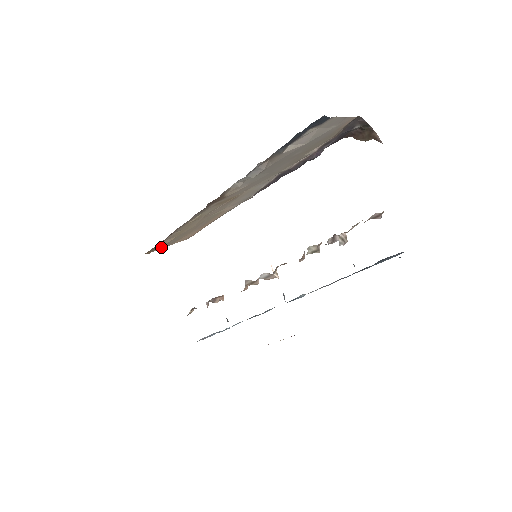
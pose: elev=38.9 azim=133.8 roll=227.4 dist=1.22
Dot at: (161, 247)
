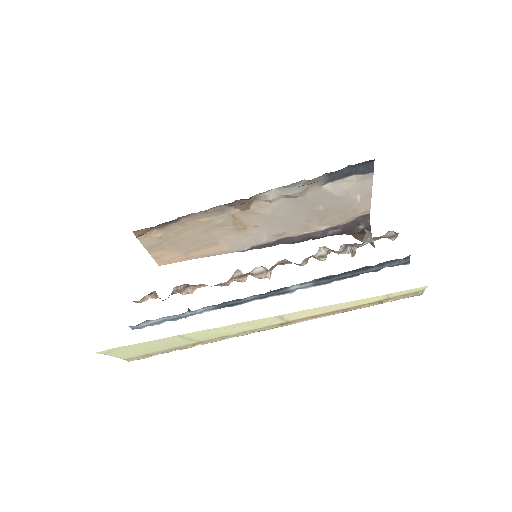
Dot at: (146, 241)
